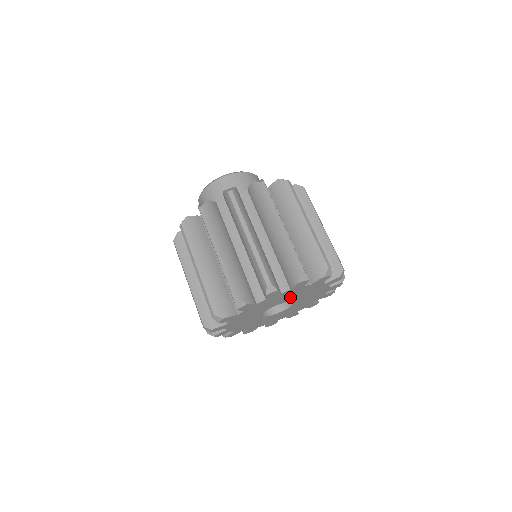
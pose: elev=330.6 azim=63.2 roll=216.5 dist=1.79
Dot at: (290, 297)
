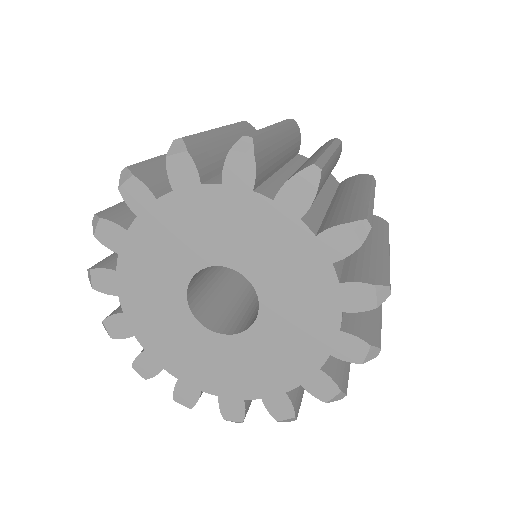
Dot at: (209, 240)
